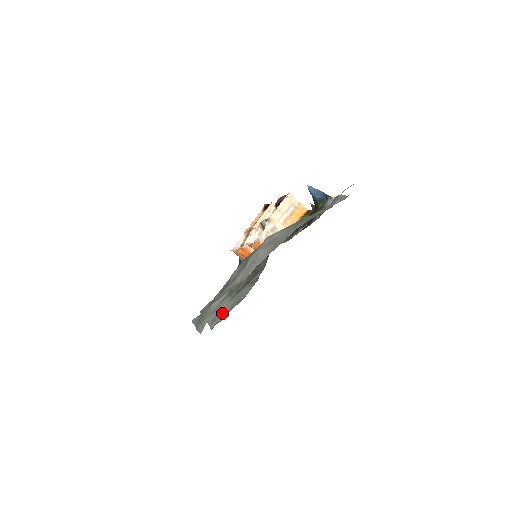
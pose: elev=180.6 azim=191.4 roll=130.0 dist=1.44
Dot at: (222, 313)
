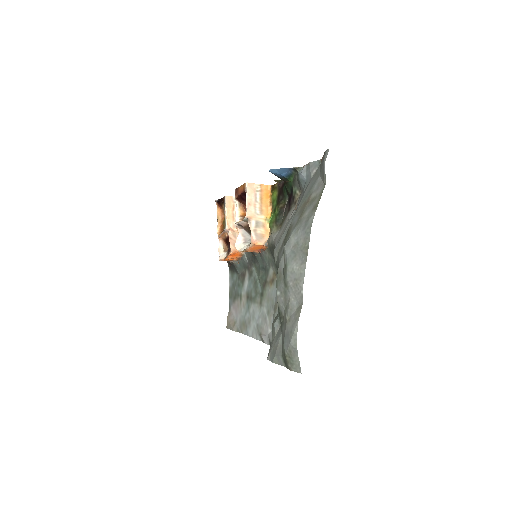
Dot at: (264, 324)
